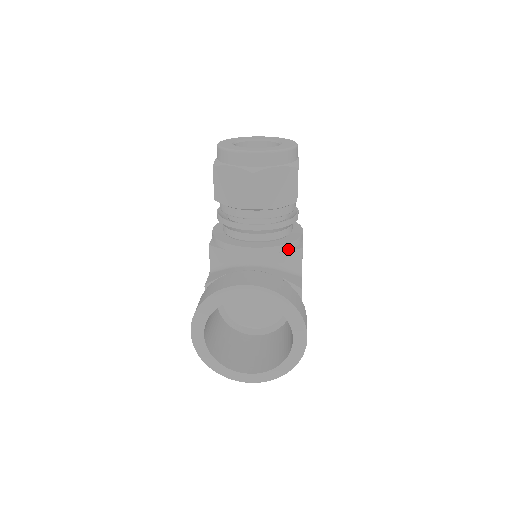
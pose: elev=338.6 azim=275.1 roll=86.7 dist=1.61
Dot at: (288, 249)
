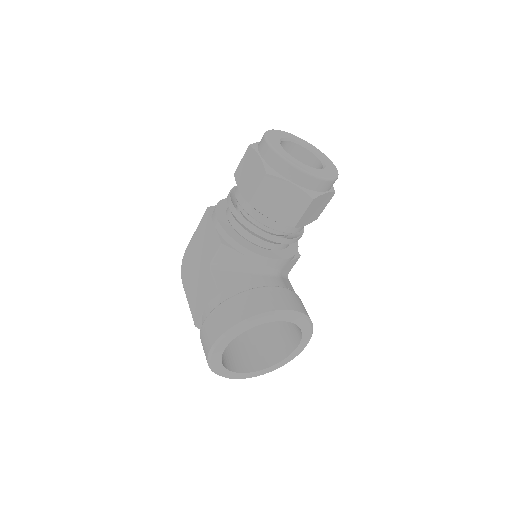
Dot at: (293, 258)
